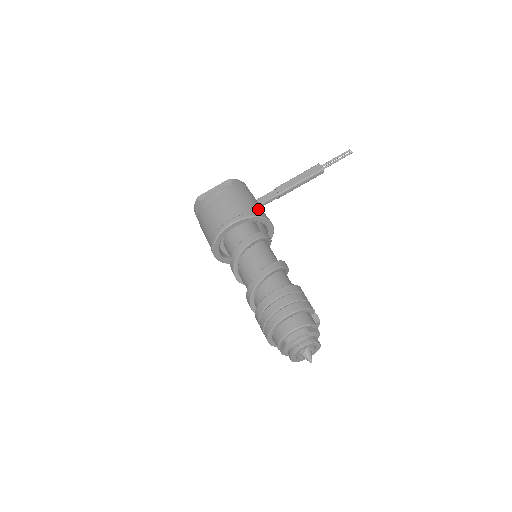
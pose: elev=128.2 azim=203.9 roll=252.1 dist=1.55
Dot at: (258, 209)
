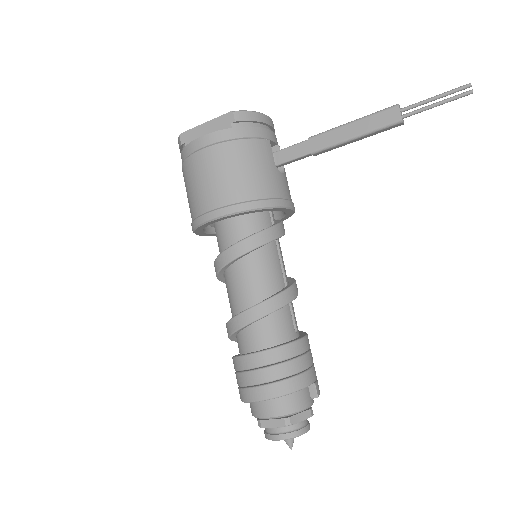
Dot at: (267, 186)
